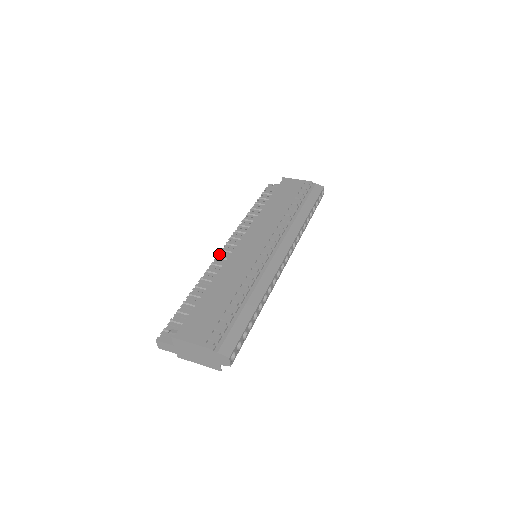
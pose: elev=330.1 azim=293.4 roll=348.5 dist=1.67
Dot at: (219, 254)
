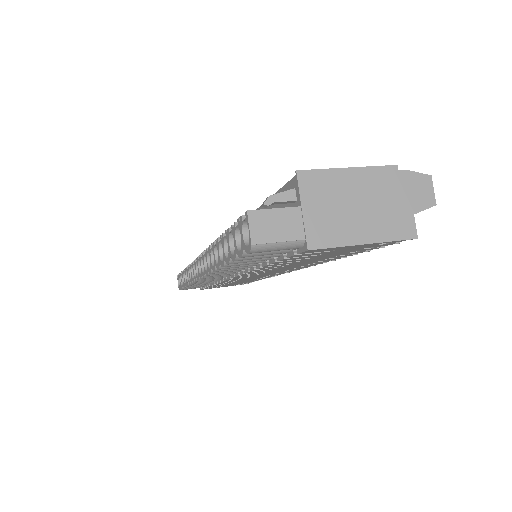
Dot at: (198, 259)
